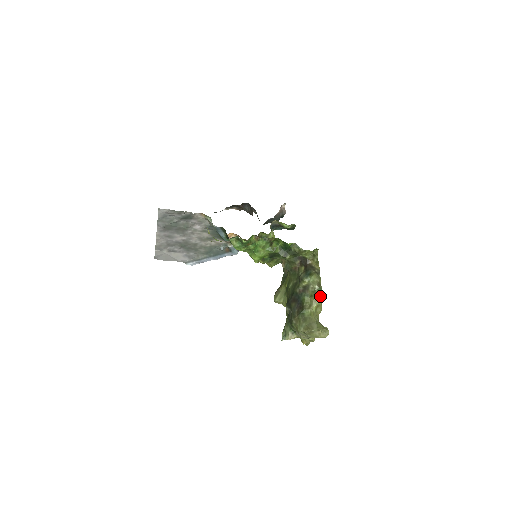
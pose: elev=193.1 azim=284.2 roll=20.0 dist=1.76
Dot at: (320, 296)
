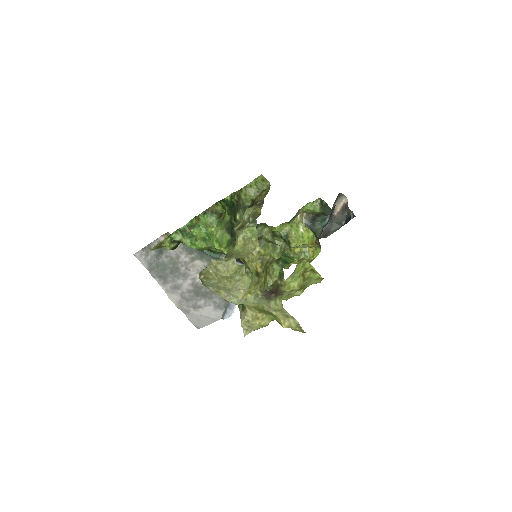
Dot at: (249, 226)
